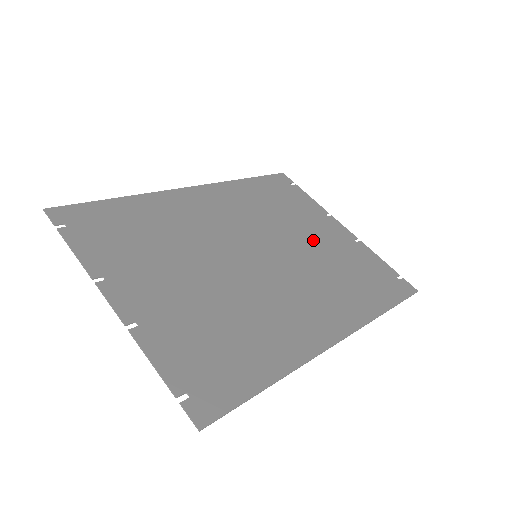
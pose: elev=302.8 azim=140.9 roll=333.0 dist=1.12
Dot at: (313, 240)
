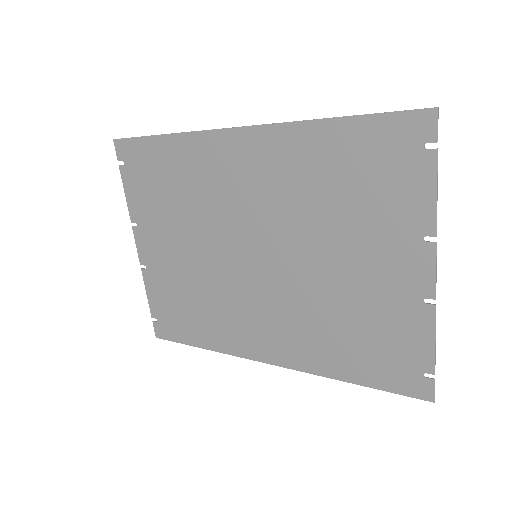
Dot at: (347, 269)
